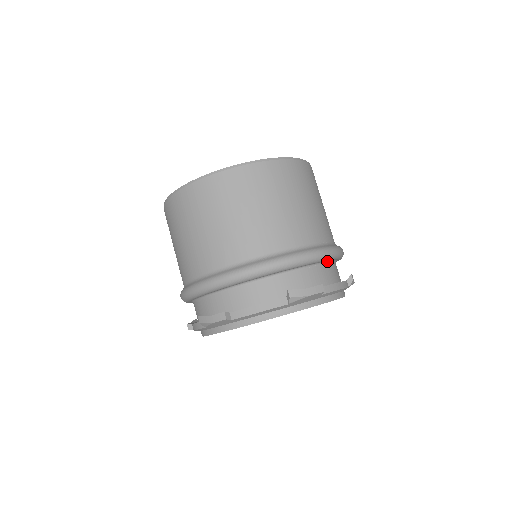
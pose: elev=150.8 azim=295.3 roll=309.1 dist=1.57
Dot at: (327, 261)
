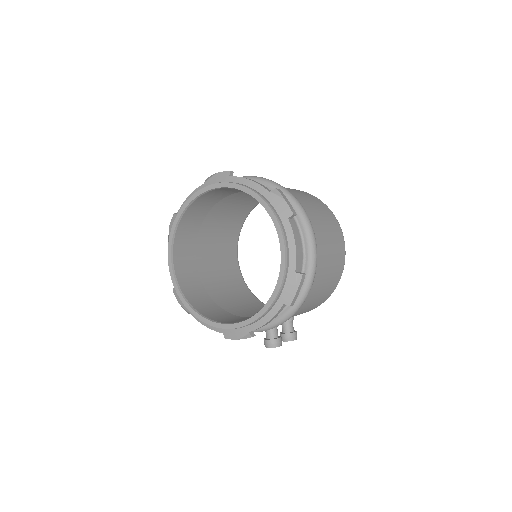
Dot at: occluded
